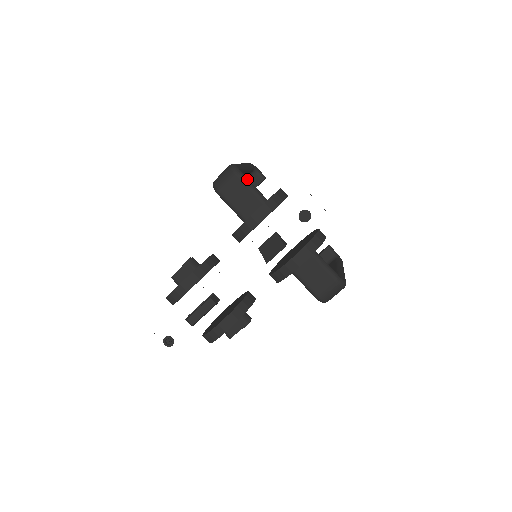
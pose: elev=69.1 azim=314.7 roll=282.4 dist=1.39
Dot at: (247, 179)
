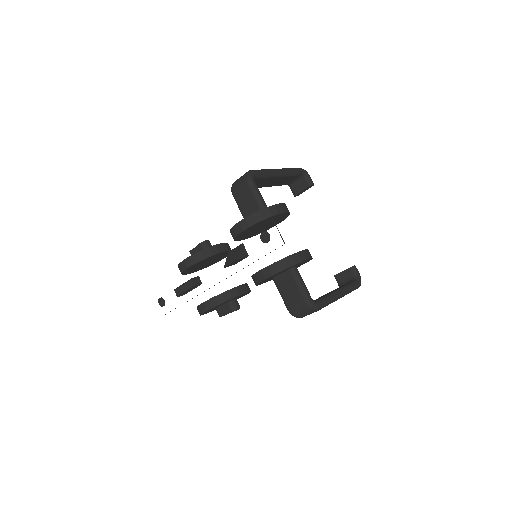
Dot at: (255, 187)
